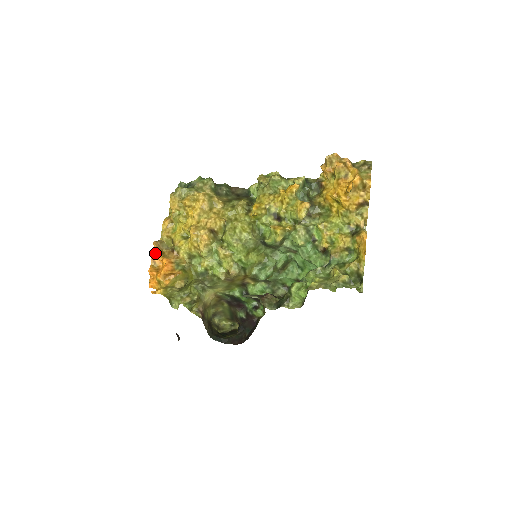
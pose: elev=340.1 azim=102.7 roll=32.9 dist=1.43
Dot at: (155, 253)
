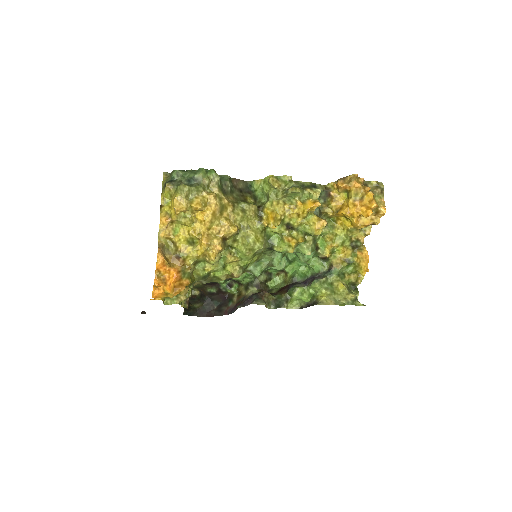
Dot at: (161, 263)
